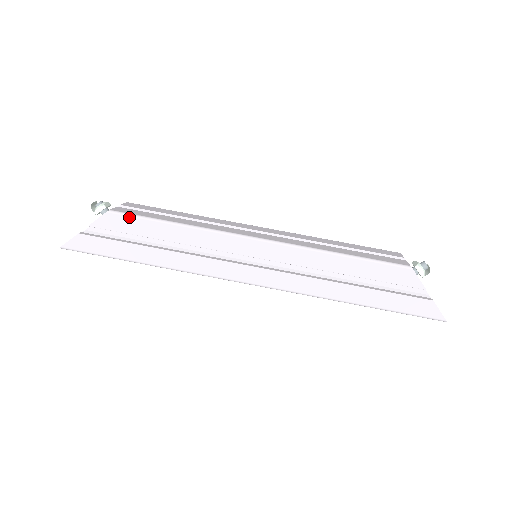
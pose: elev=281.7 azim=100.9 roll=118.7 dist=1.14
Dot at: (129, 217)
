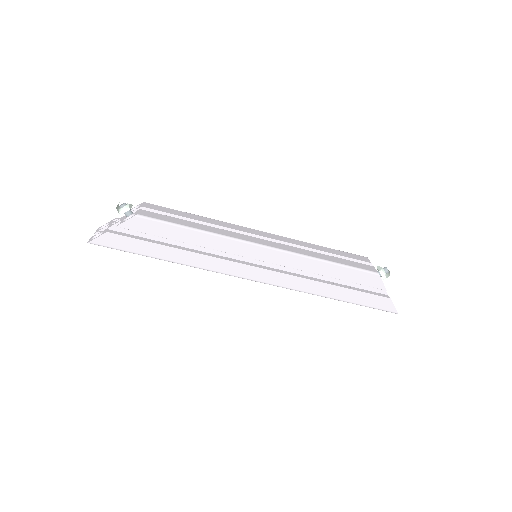
Dot at: (154, 221)
